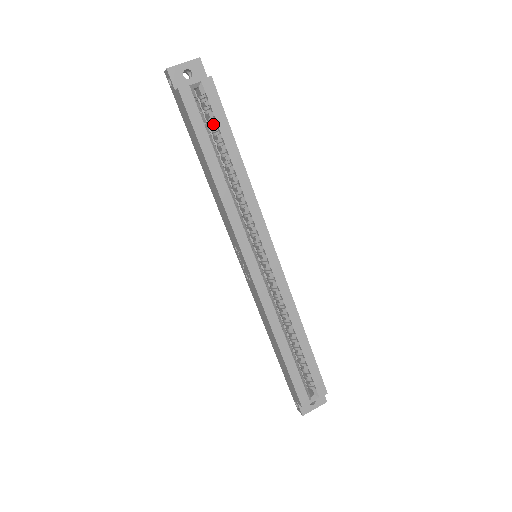
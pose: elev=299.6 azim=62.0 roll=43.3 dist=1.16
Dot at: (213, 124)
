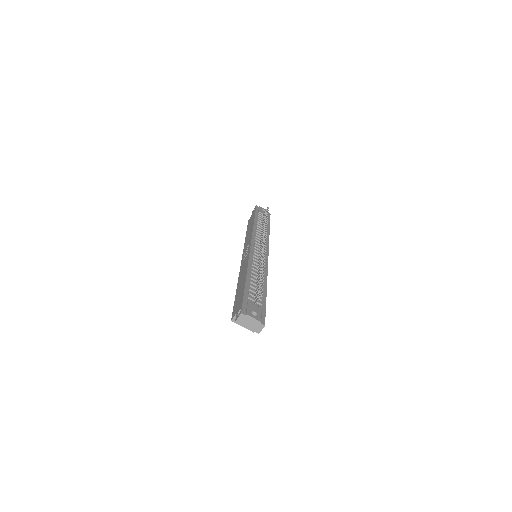
Dot at: occluded
